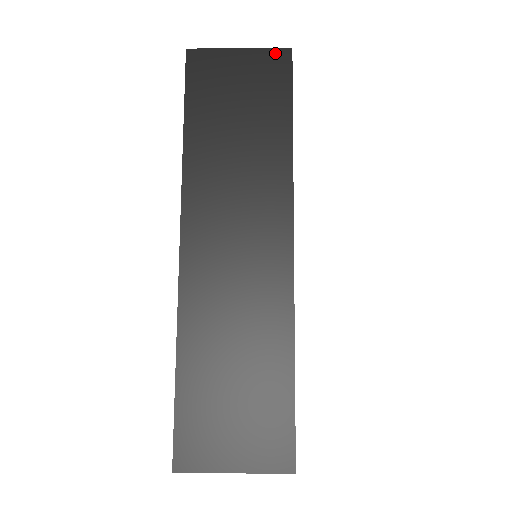
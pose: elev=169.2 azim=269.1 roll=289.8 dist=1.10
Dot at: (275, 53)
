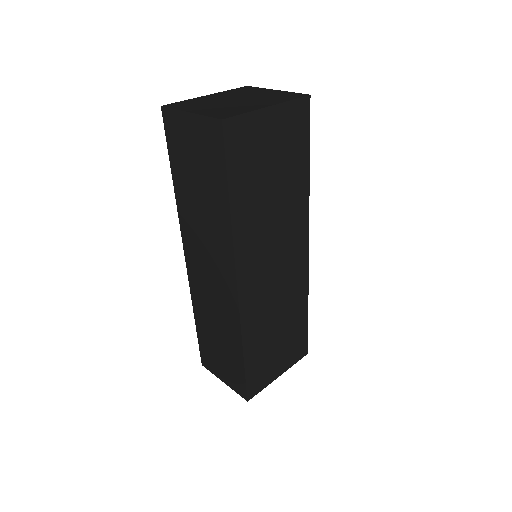
Dot at: (211, 122)
